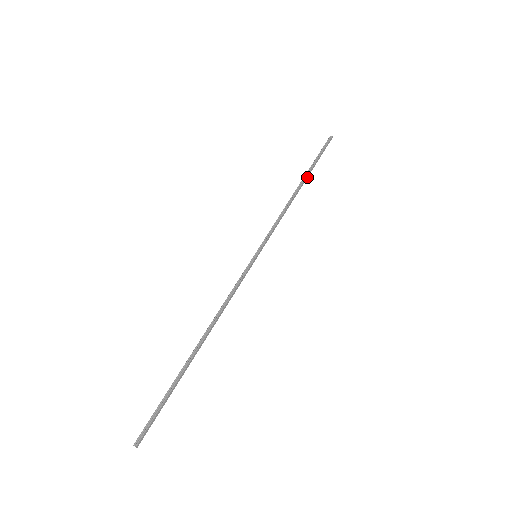
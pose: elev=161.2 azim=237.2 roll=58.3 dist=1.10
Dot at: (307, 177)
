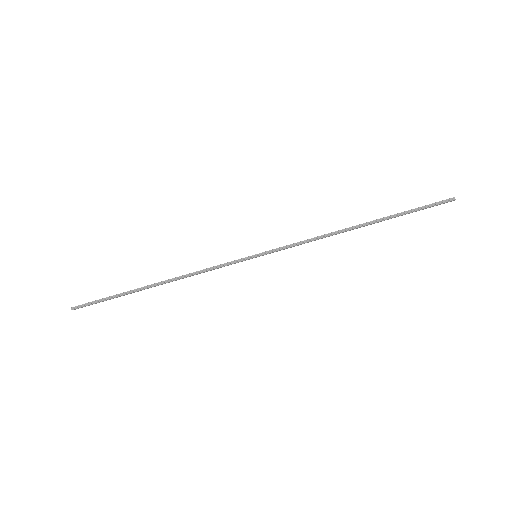
Dot at: (377, 222)
